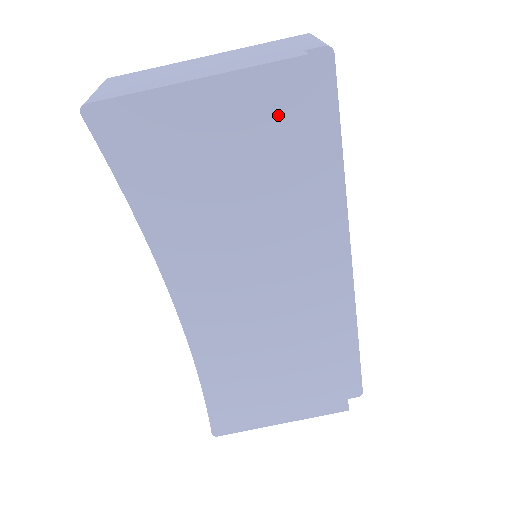
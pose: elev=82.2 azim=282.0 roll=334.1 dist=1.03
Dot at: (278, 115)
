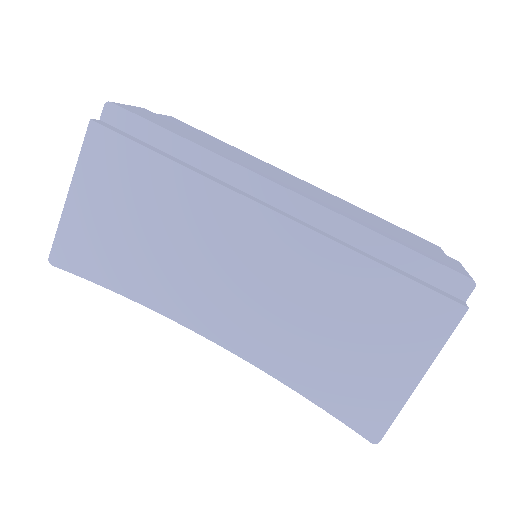
Dot at: (113, 161)
